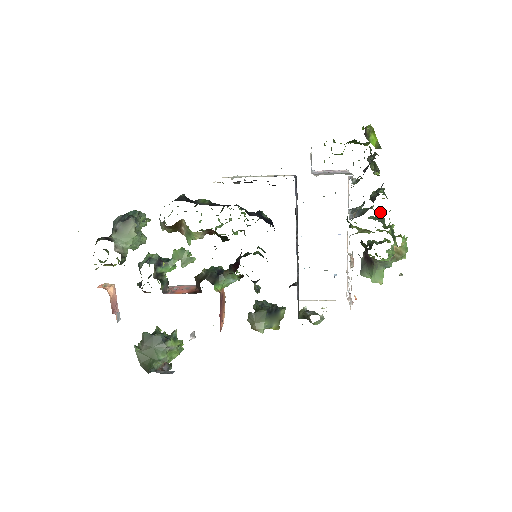
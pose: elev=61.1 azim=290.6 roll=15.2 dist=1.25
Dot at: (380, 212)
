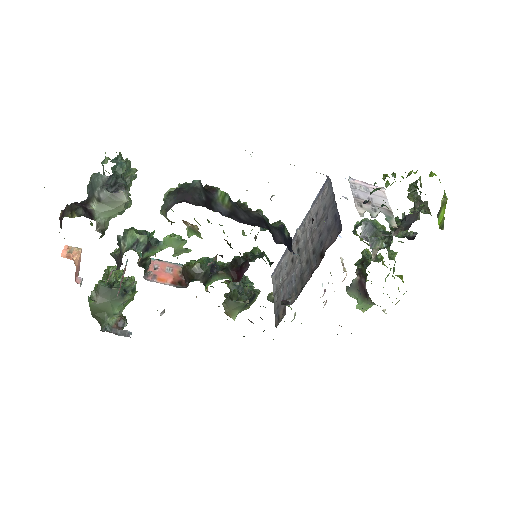
Dot at: occluded
